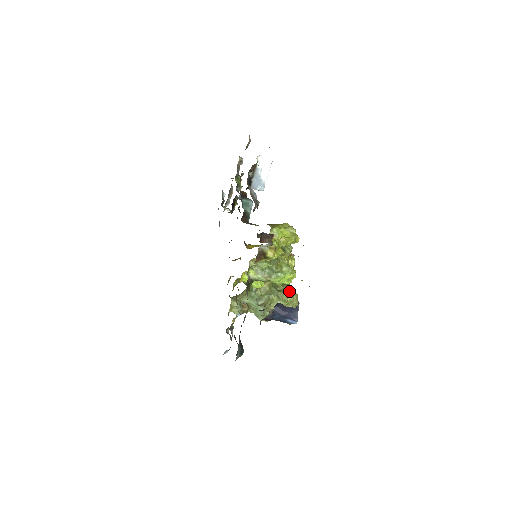
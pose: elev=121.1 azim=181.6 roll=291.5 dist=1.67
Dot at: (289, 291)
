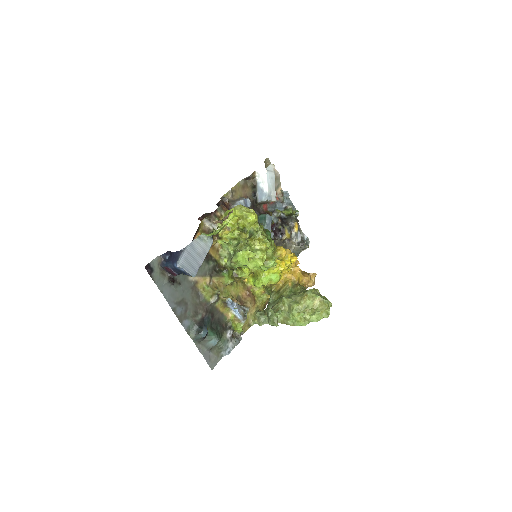
Dot at: (305, 293)
